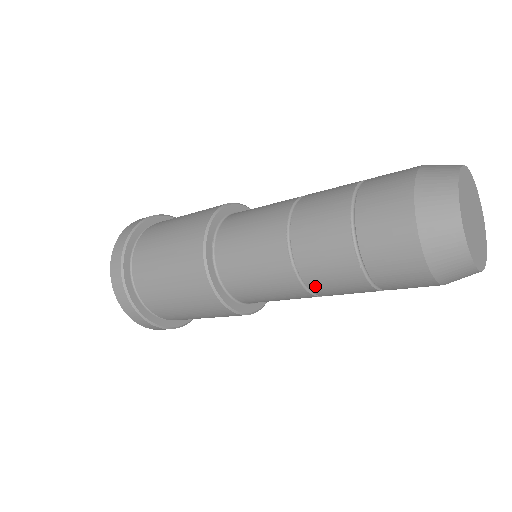
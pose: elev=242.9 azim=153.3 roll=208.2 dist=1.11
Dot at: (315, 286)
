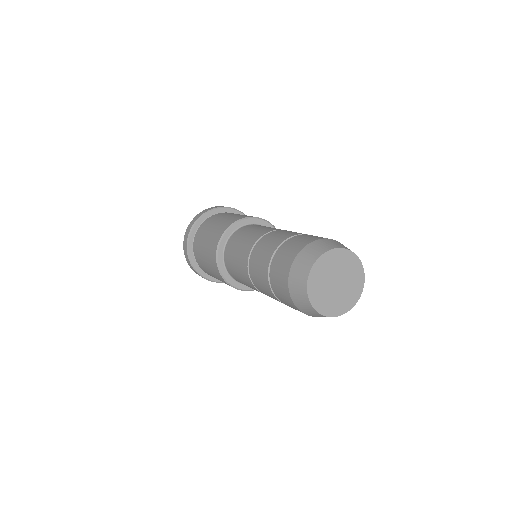
Dot at: (252, 259)
